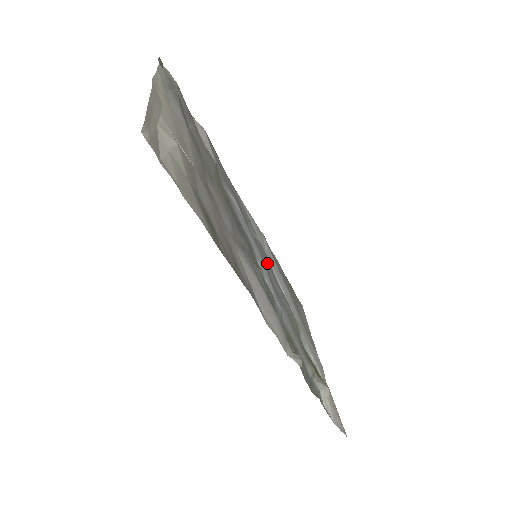
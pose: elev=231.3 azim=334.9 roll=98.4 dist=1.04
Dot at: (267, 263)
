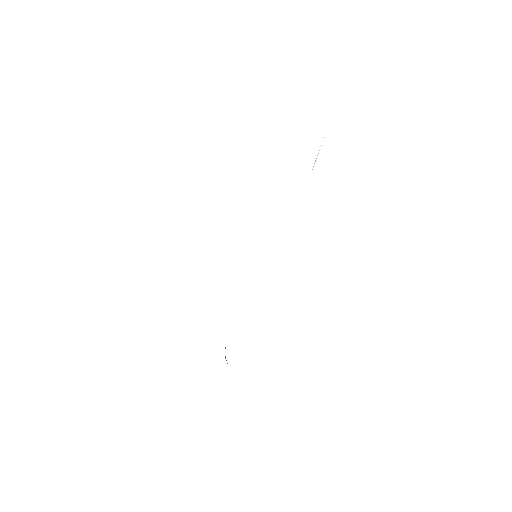
Dot at: occluded
